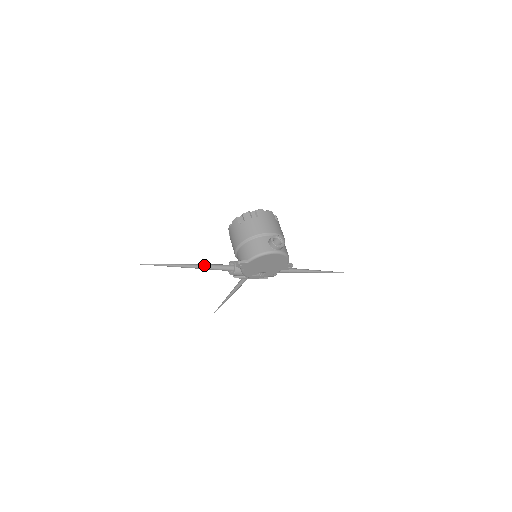
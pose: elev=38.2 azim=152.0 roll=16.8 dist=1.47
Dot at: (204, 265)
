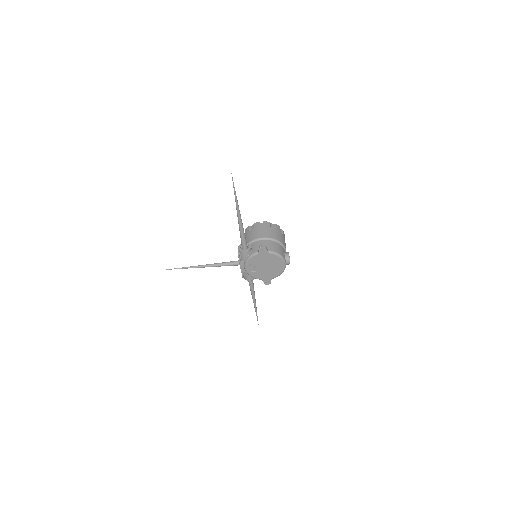
Dot at: occluded
